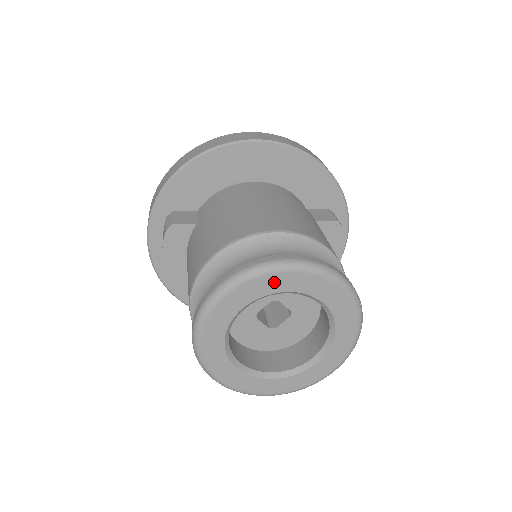
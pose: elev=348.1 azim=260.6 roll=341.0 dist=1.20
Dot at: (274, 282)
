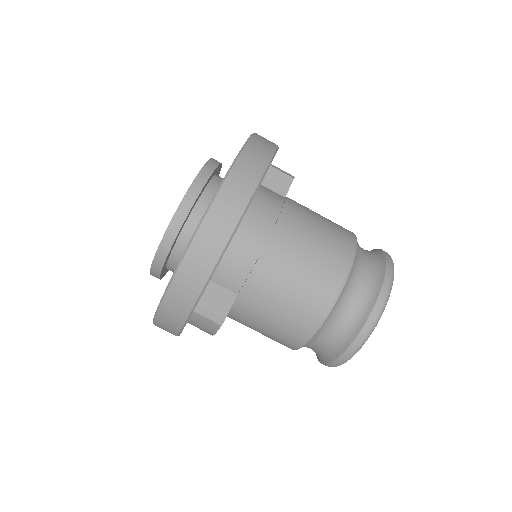
Dot at: occluded
